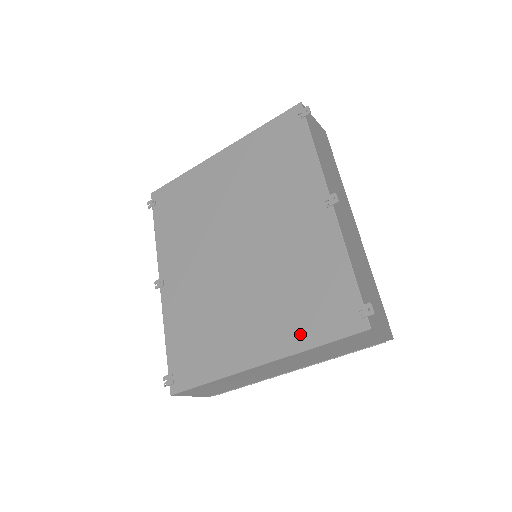
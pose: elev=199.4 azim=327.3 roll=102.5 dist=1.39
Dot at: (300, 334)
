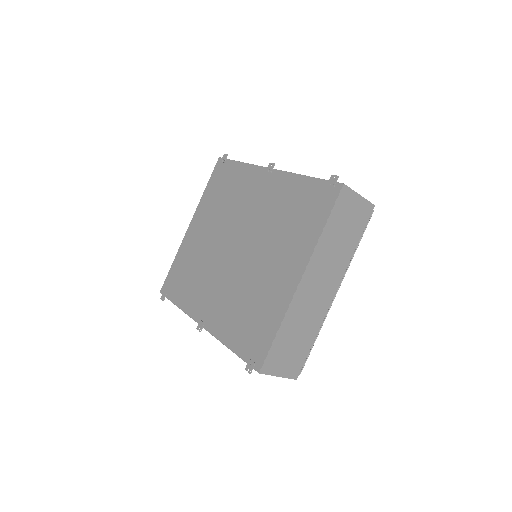
Dot at: (309, 234)
